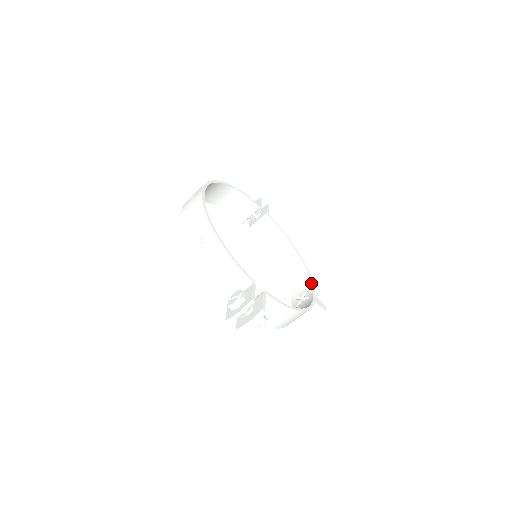
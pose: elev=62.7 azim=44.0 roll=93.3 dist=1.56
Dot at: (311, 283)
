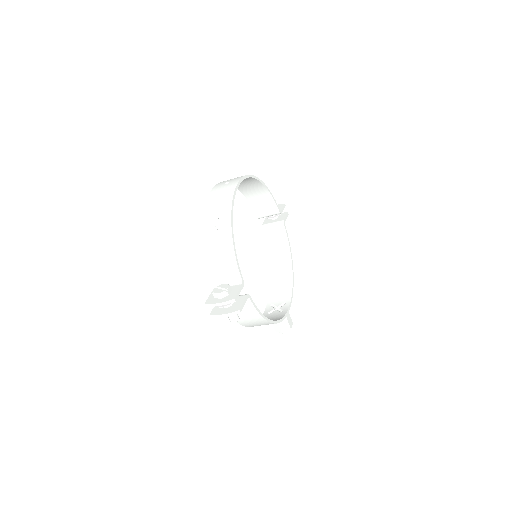
Dot at: (291, 299)
